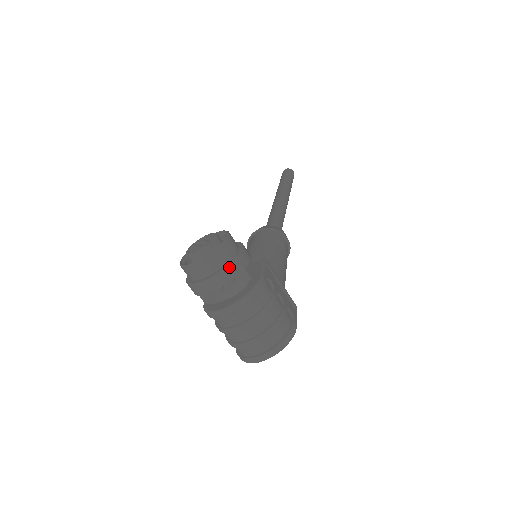
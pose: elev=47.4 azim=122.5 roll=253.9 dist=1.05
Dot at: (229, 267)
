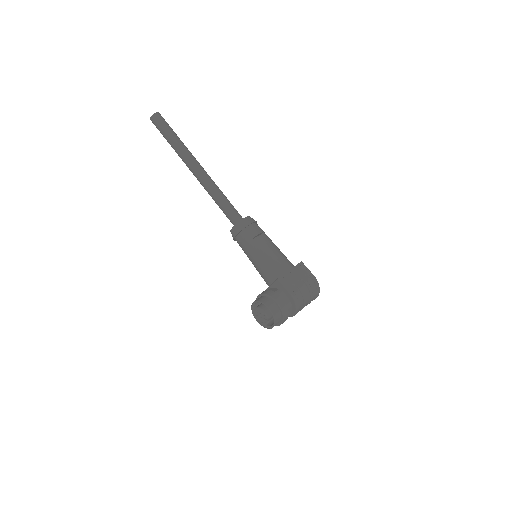
Dot at: (284, 316)
